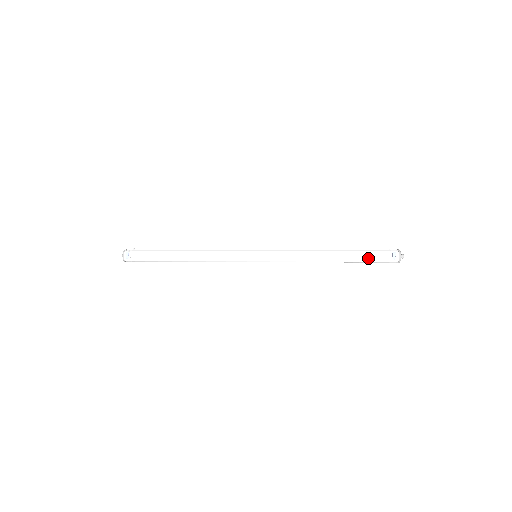
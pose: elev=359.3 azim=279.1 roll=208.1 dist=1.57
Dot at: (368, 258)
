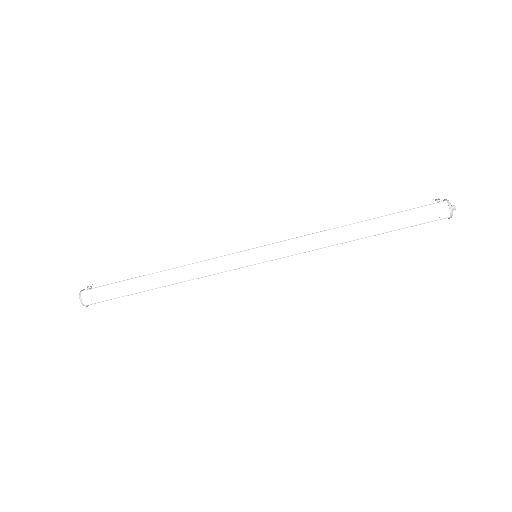
Dot at: (404, 211)
